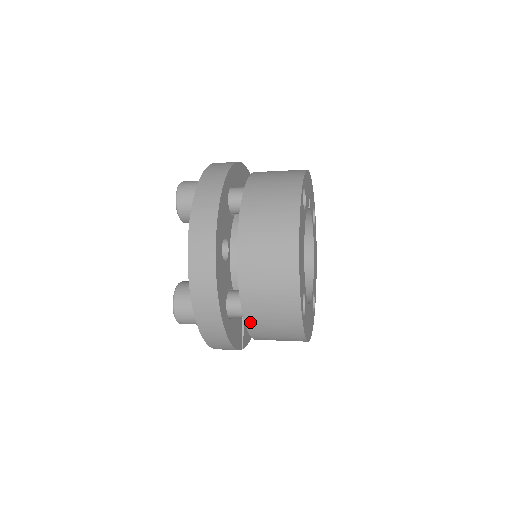
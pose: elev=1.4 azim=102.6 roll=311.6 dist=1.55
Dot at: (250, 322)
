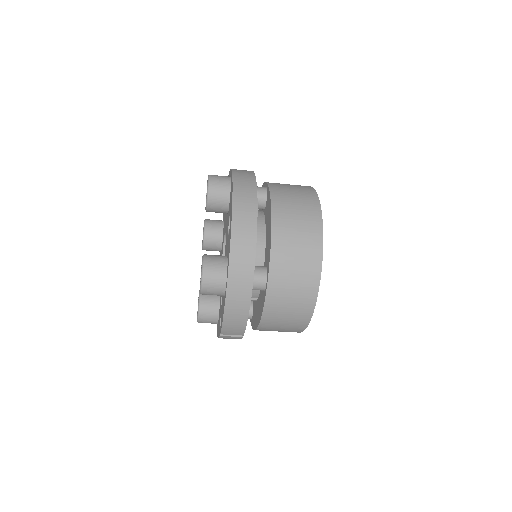
Dot at: (271, 291)
